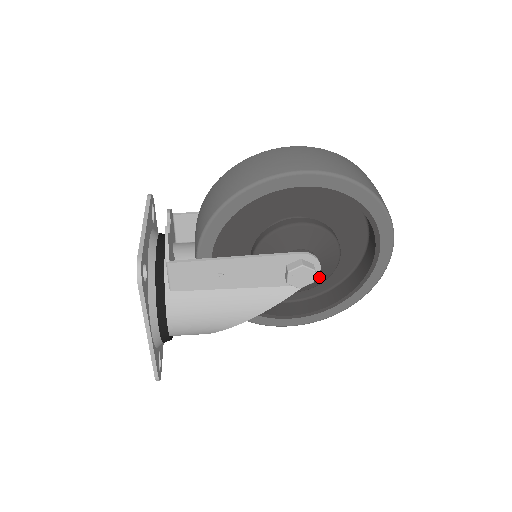
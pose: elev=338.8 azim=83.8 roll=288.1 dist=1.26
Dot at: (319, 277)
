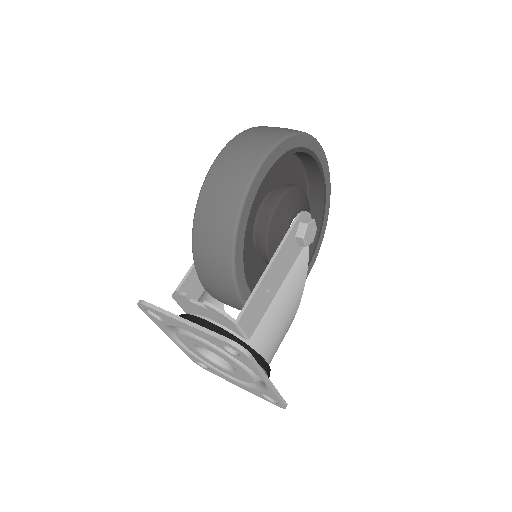
Dot at: occluded
